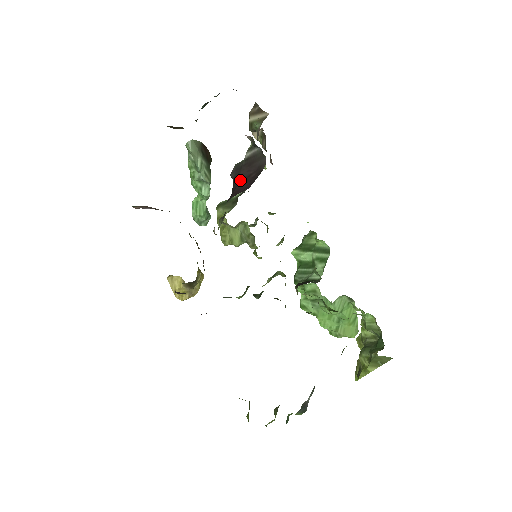
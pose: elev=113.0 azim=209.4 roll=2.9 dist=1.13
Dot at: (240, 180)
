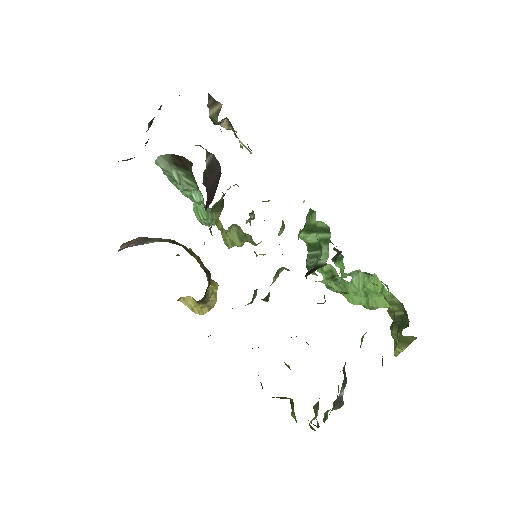
Dot at: (208, 190)
